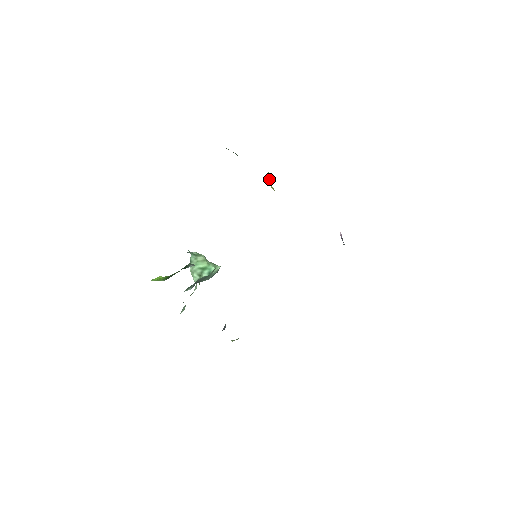
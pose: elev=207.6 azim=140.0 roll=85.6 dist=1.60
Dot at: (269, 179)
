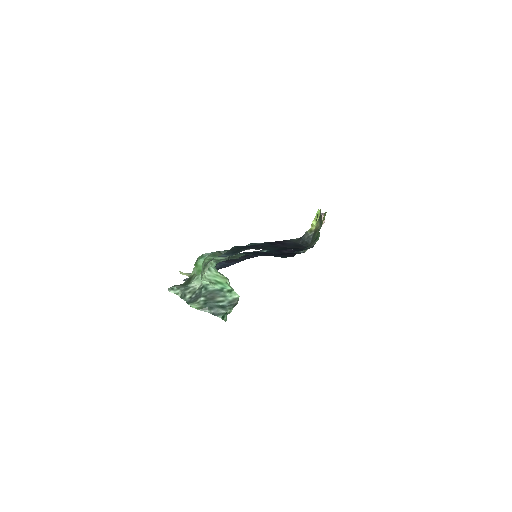
Dot at: (315, 218)
